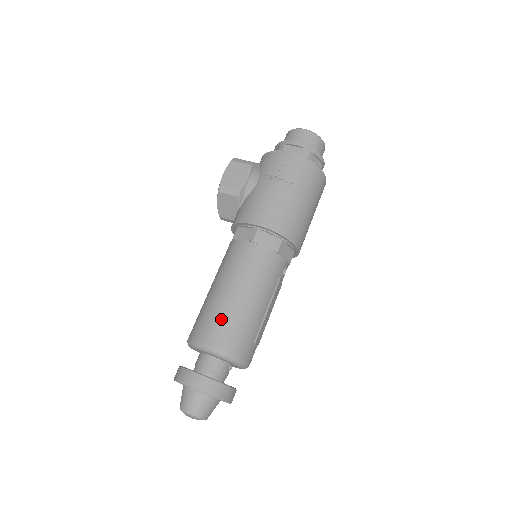
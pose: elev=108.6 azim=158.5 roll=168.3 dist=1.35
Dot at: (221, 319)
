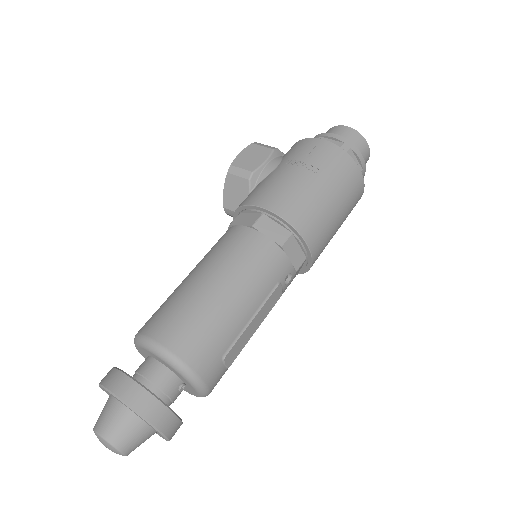
Dot at: (183, 311)
